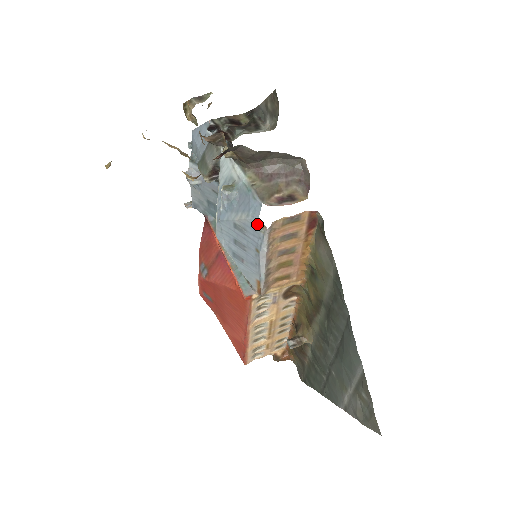
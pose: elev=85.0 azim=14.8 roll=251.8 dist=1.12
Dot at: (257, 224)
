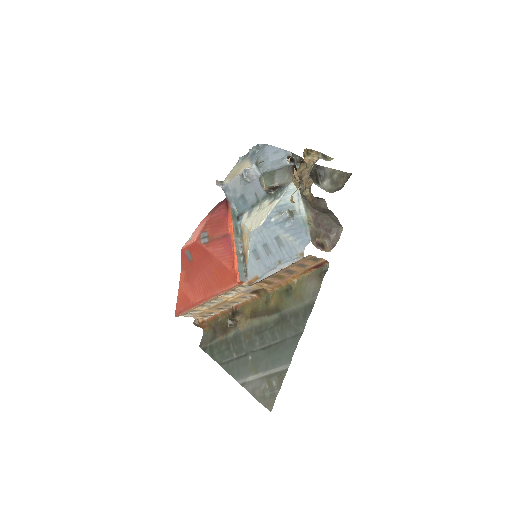
Dot at: (299, 250)
